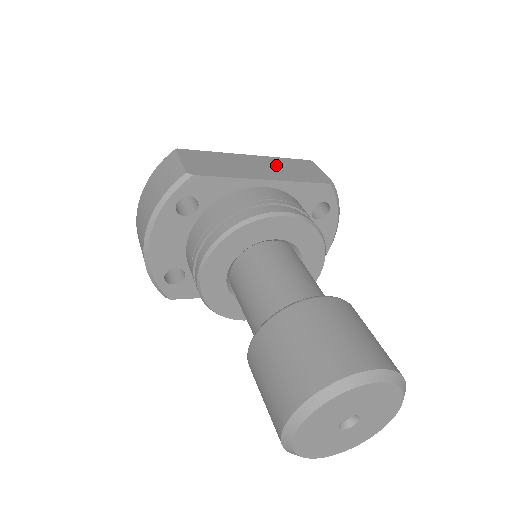
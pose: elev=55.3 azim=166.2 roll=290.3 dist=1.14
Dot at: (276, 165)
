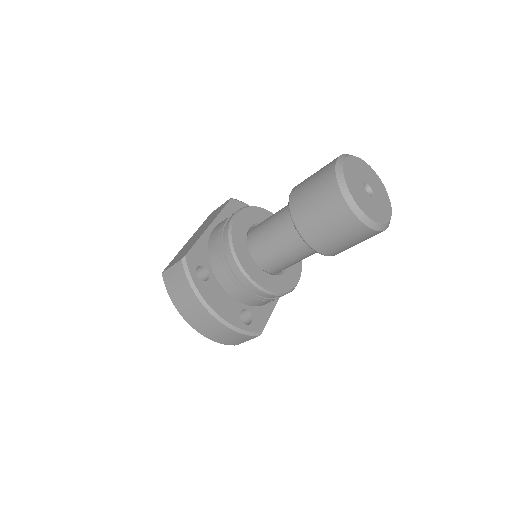
Dot at: occluded
